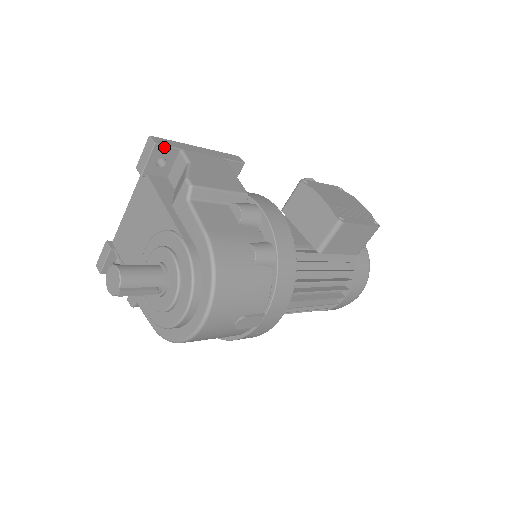
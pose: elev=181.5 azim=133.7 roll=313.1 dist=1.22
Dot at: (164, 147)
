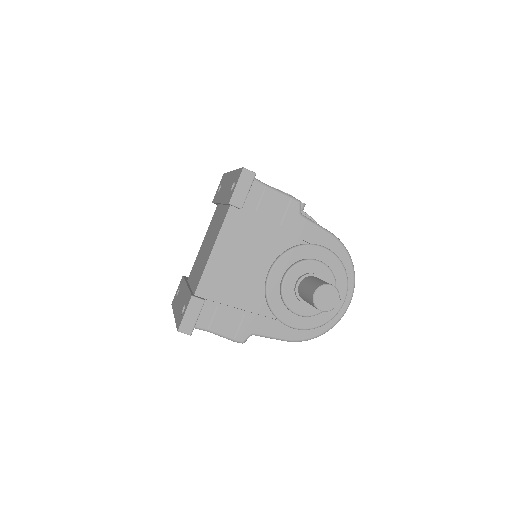
Dot at: occluded
